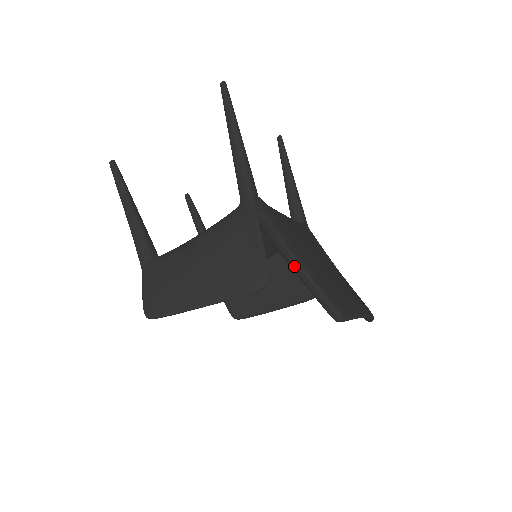
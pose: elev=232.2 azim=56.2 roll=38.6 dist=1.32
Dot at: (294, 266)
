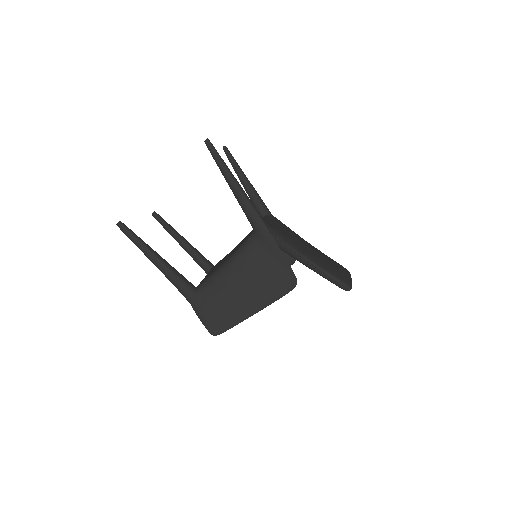
Dot at: (311, 266)
